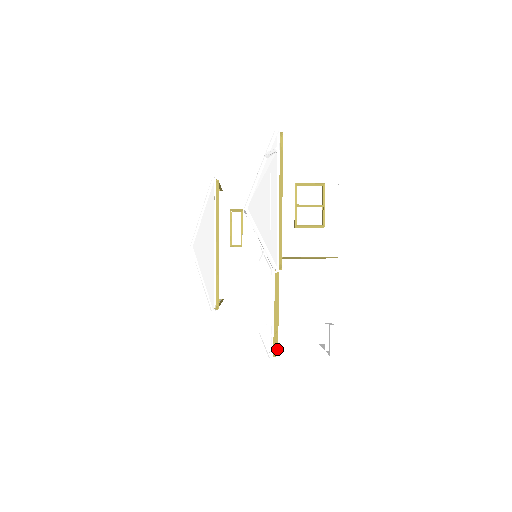
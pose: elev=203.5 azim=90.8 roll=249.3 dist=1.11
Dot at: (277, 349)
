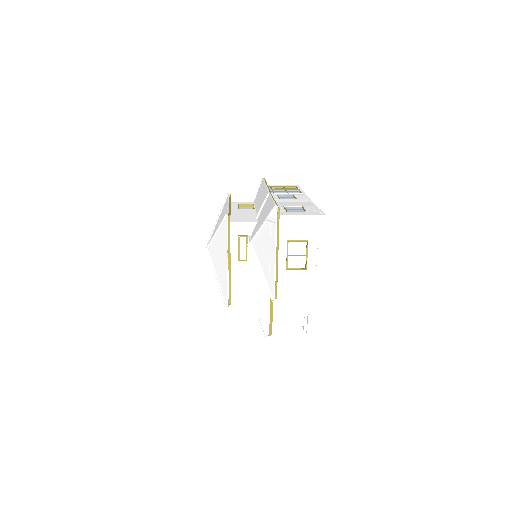
Dot at: (271, 332)
